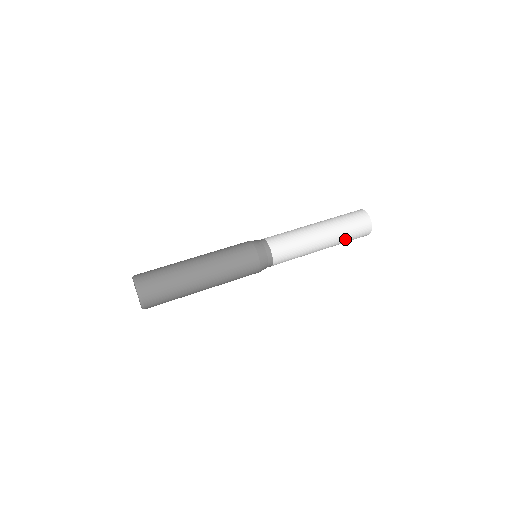
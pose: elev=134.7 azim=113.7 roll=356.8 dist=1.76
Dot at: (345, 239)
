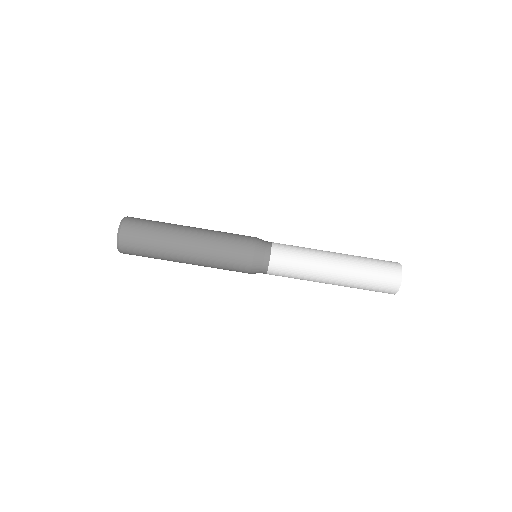
Dot at: occluded
